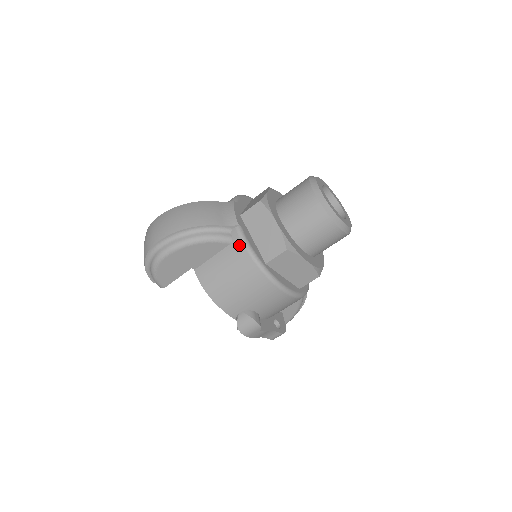
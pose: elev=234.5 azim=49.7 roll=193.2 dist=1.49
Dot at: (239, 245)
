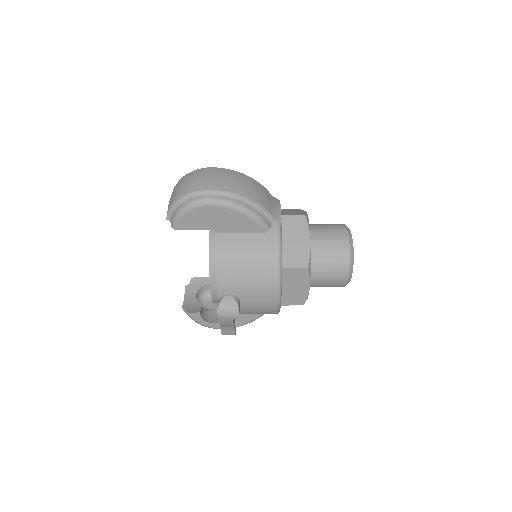
Dot at: (274, 238)
